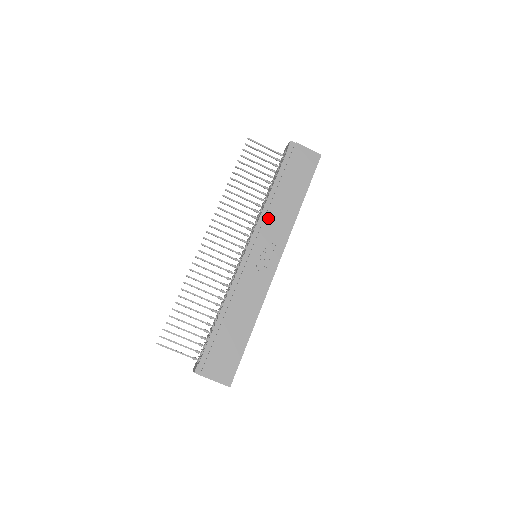
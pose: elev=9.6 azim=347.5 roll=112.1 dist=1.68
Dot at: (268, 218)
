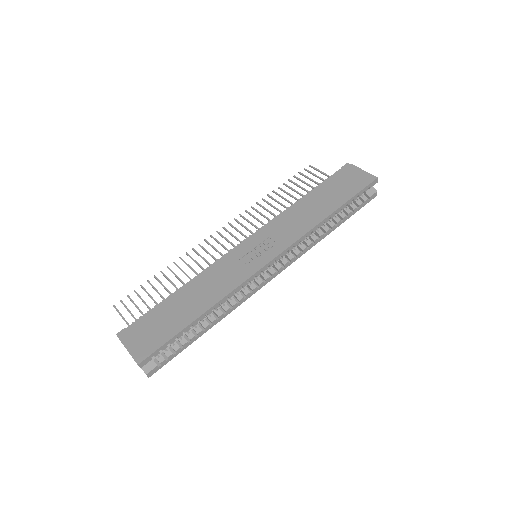
Dot at: (283, 219)
